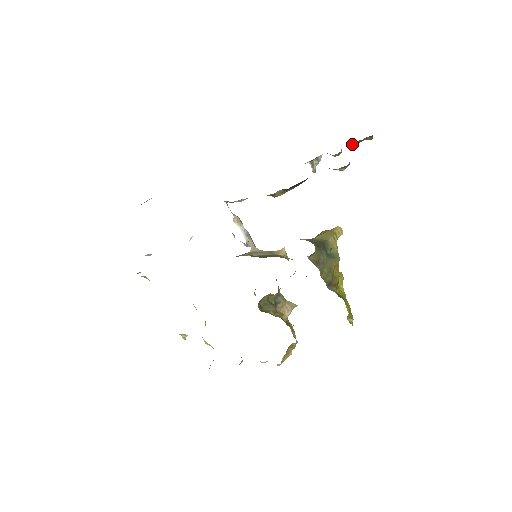
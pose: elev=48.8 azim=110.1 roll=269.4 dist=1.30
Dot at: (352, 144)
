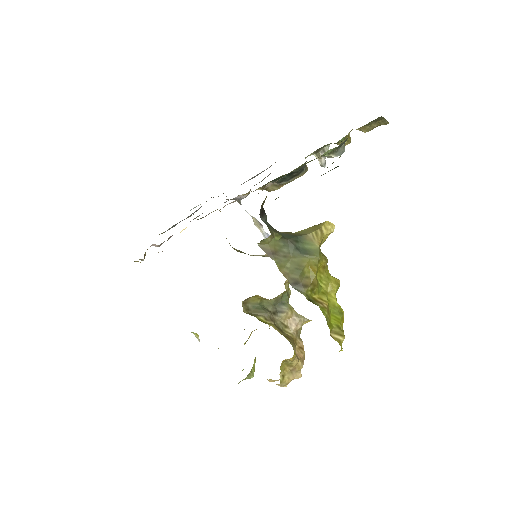
Dot at: (362, 130)
